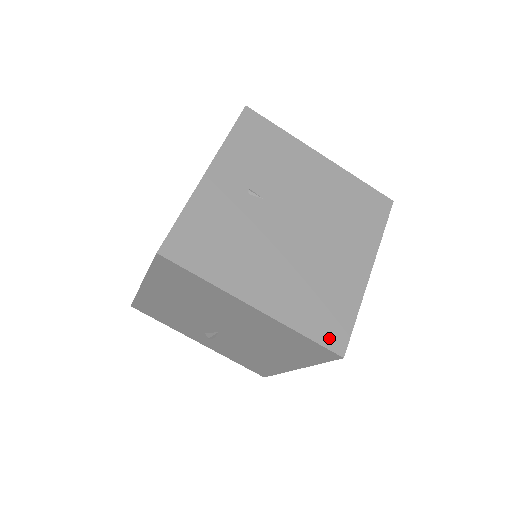
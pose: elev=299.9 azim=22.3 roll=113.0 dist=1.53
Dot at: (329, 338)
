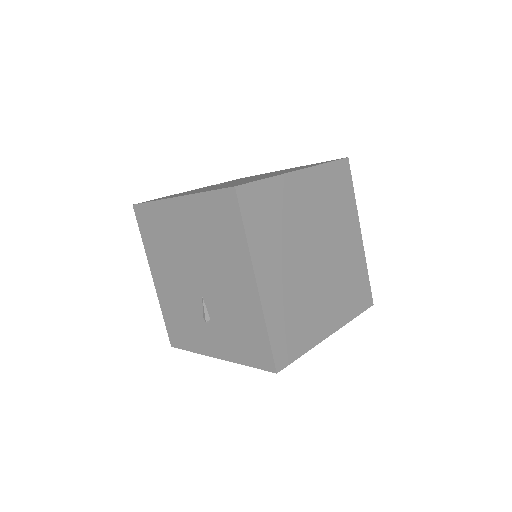
Dot at: occluded
